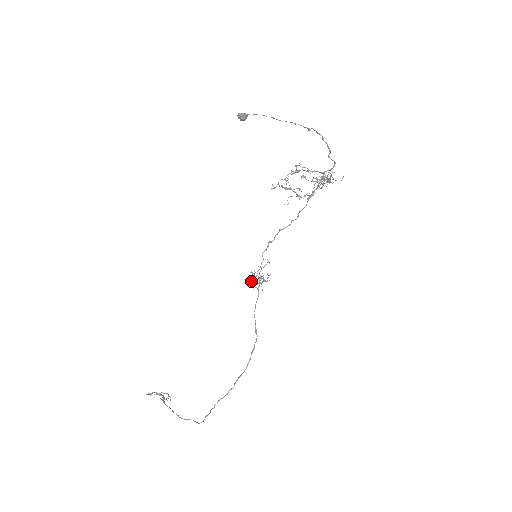
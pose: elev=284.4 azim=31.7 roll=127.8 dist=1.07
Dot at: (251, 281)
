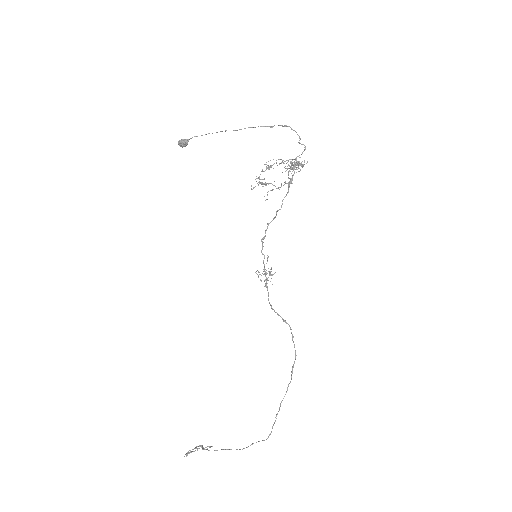
Dot at: (260, 280)
